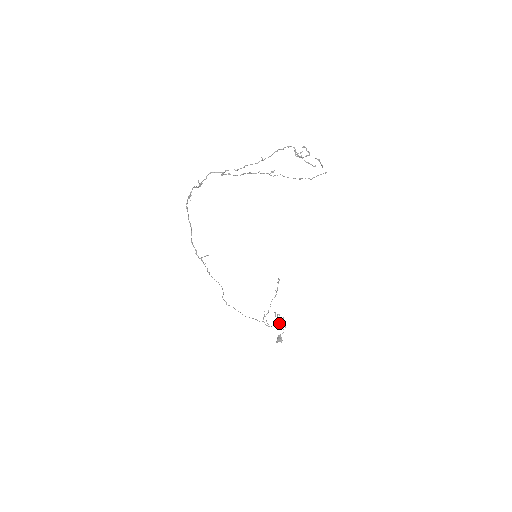
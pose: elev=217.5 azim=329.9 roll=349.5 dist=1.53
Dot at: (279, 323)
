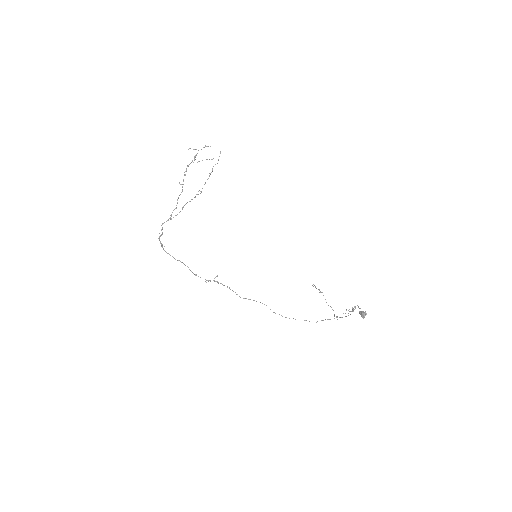
Dot at: (352, 311)
